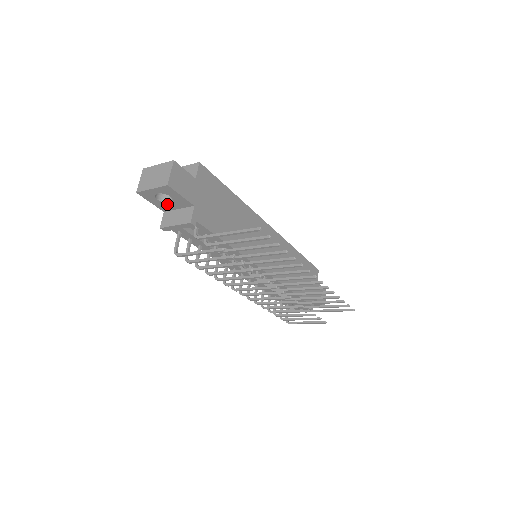
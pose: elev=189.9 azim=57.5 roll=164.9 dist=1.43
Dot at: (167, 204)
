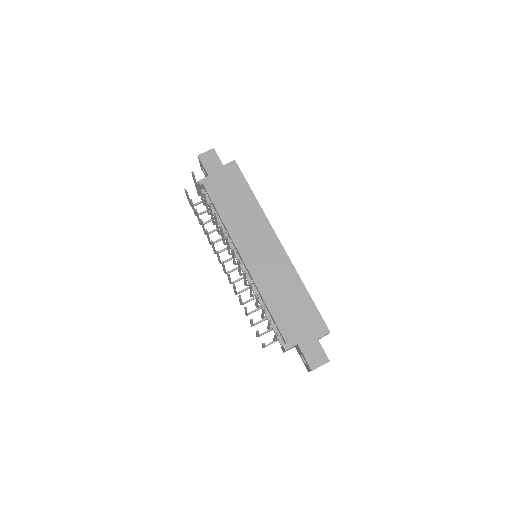
Dot at: occluded
